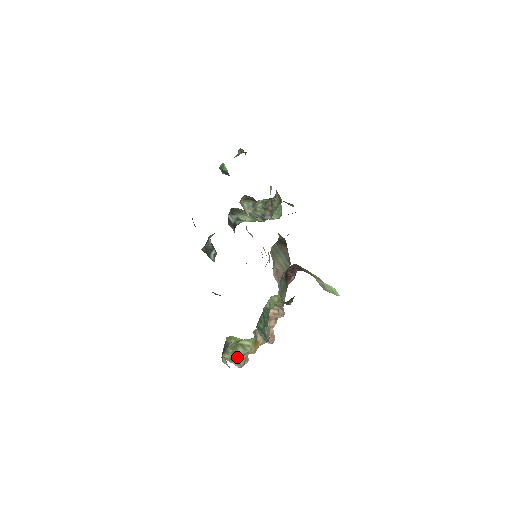
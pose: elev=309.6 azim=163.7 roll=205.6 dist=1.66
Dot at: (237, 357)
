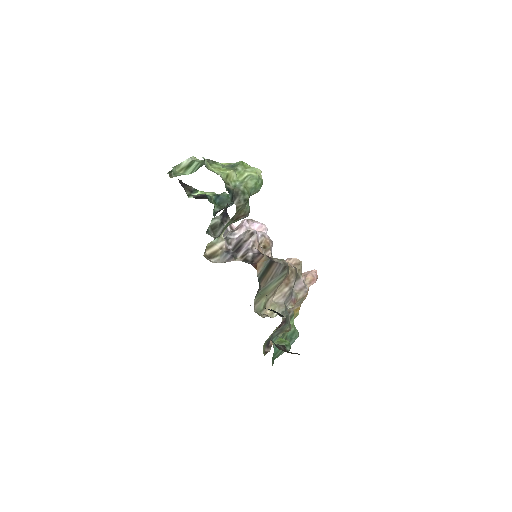
Dot at: occluded
